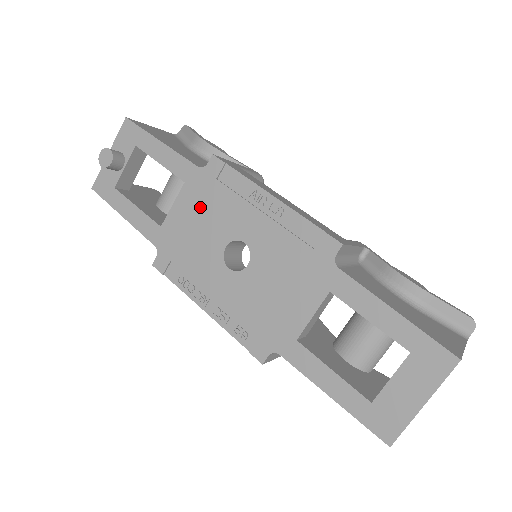
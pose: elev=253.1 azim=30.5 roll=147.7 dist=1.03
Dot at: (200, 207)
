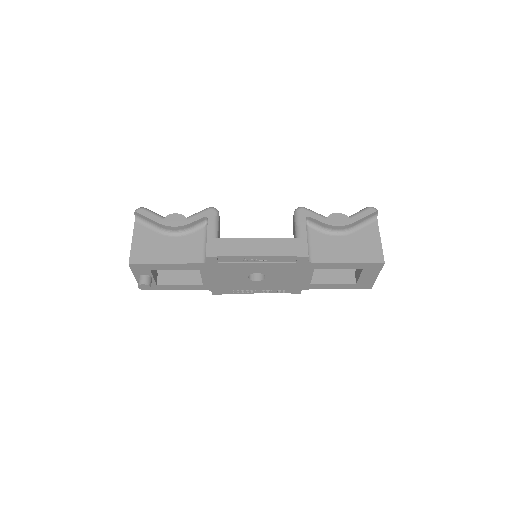
Dot at: (219, 273)
